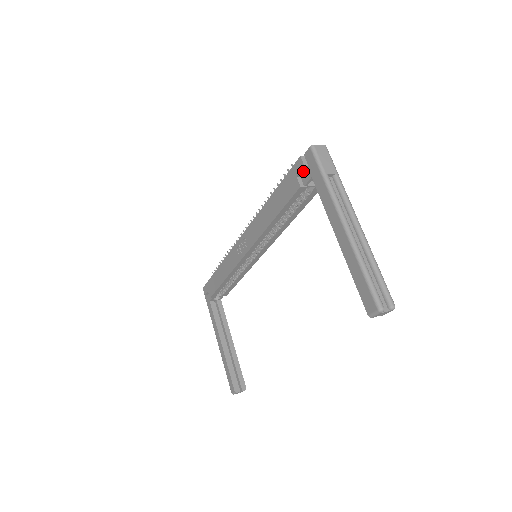
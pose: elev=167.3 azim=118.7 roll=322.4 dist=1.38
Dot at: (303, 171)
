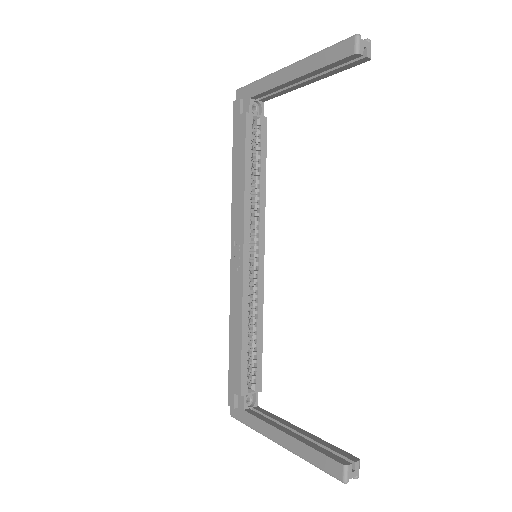
Dot at: (242, 107)
